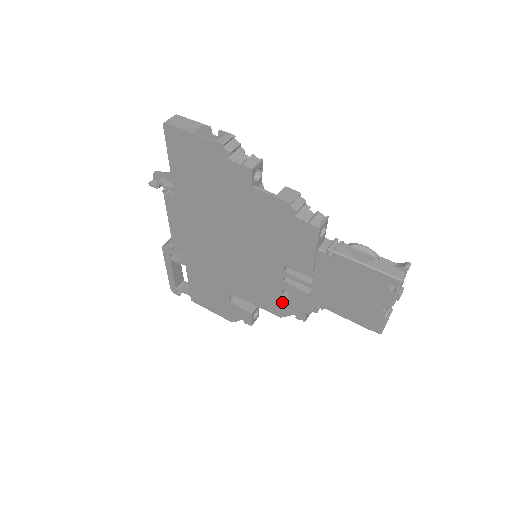
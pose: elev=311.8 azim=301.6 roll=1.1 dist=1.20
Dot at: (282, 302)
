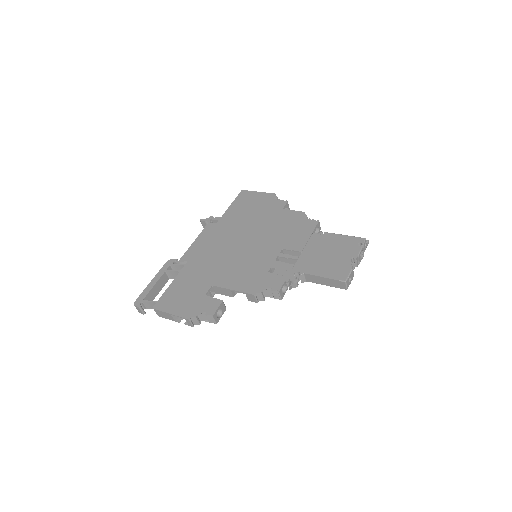
Dot at: (265, 279)
